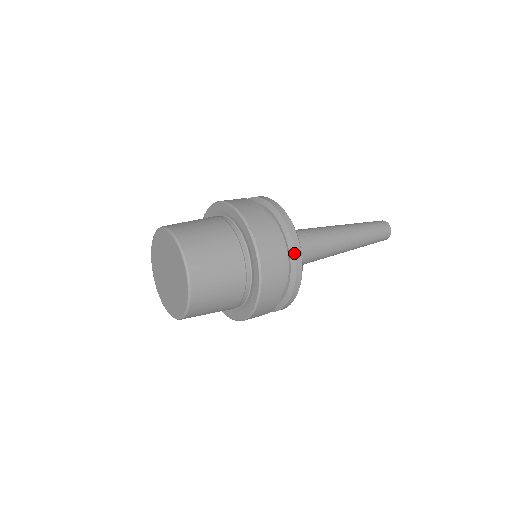
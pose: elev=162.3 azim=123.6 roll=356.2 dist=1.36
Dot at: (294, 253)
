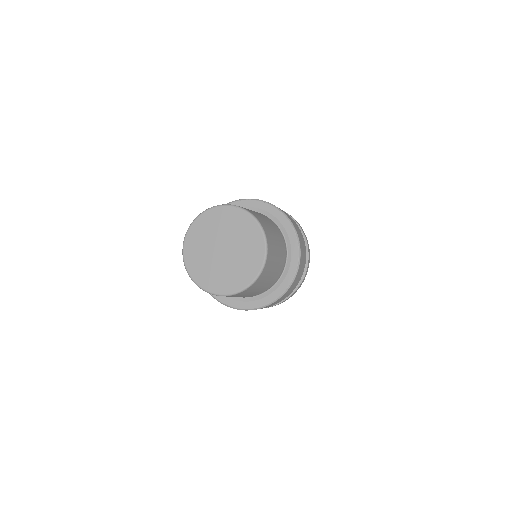
Dot at: occluded
